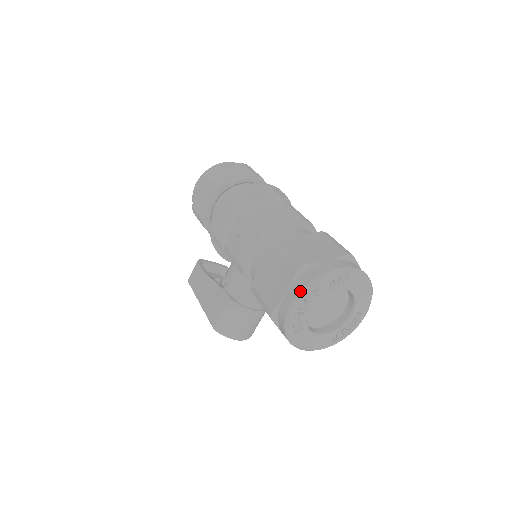
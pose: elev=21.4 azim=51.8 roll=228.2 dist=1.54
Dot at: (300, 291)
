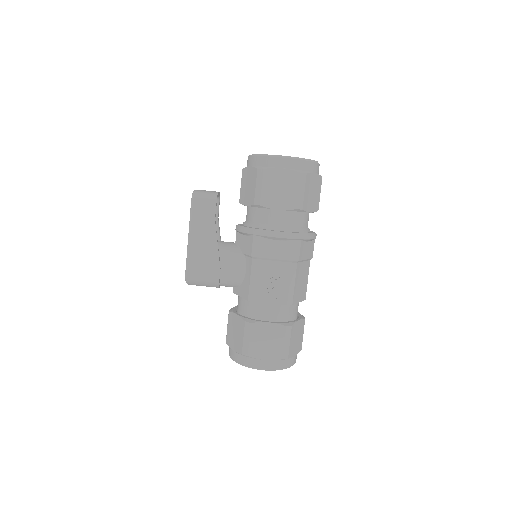
Dot at: (273, 370)
